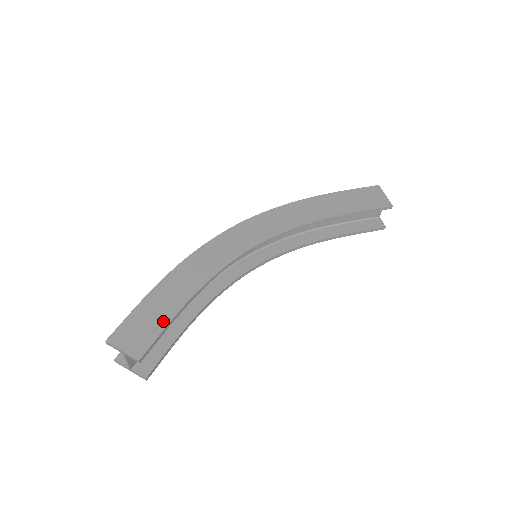
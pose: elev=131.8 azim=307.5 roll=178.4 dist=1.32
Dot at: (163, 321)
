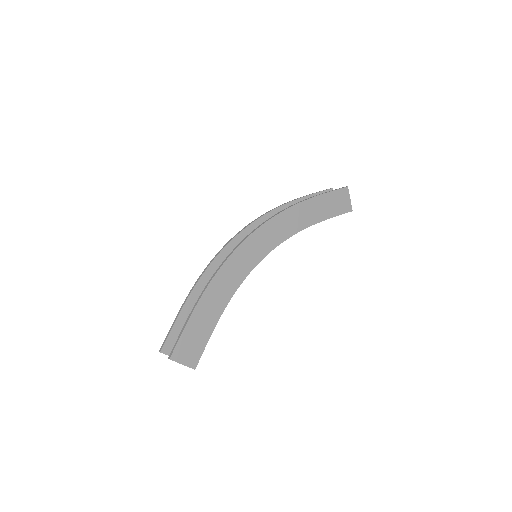
Dot at: (206, 337)
